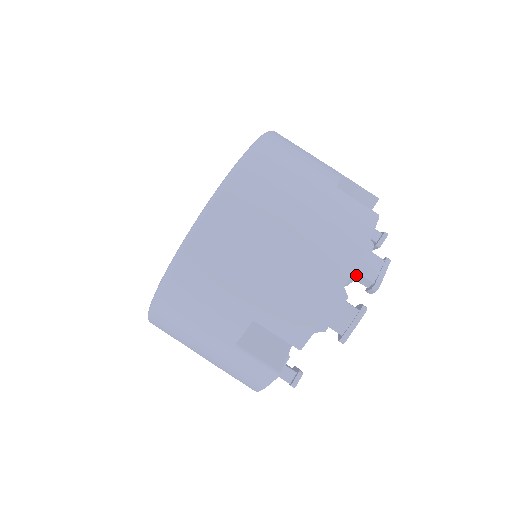
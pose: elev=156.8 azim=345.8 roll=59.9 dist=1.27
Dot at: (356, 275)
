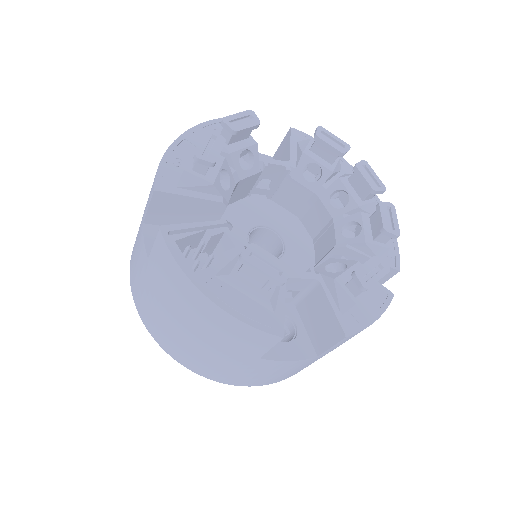
Dot at: occluded
